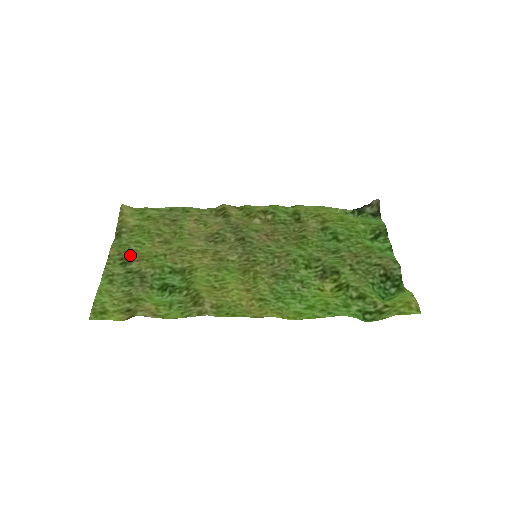
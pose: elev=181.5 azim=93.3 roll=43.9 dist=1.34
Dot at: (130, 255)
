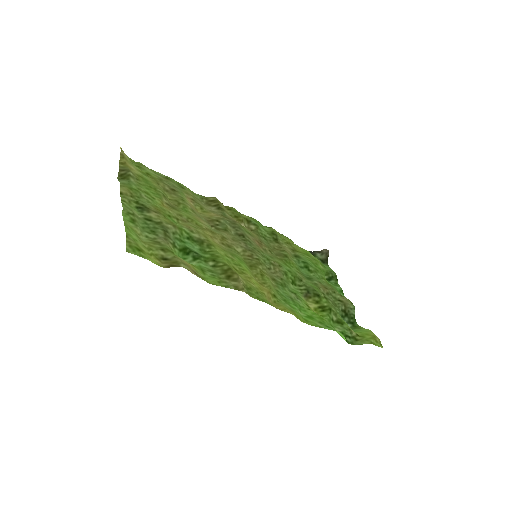
Dot at: (145, 202)
